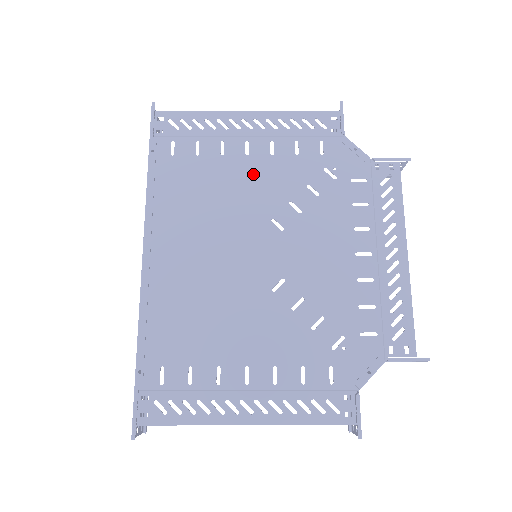
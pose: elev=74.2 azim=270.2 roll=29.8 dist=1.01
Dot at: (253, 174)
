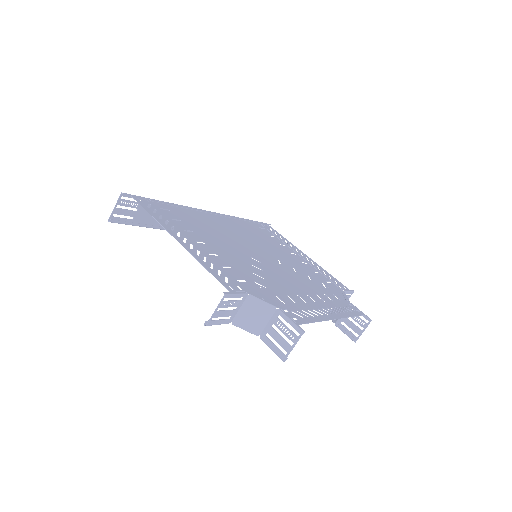
Dot at: (287, 255)
